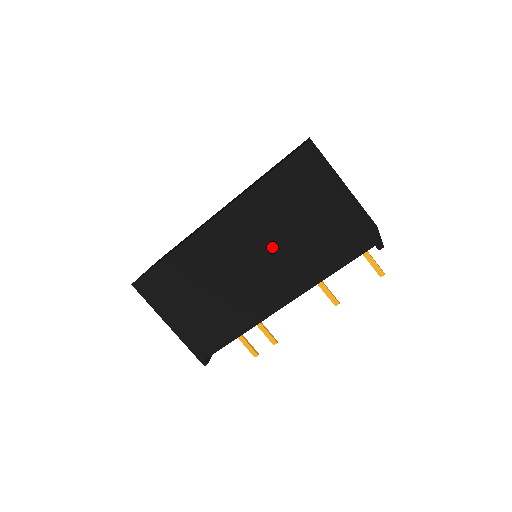
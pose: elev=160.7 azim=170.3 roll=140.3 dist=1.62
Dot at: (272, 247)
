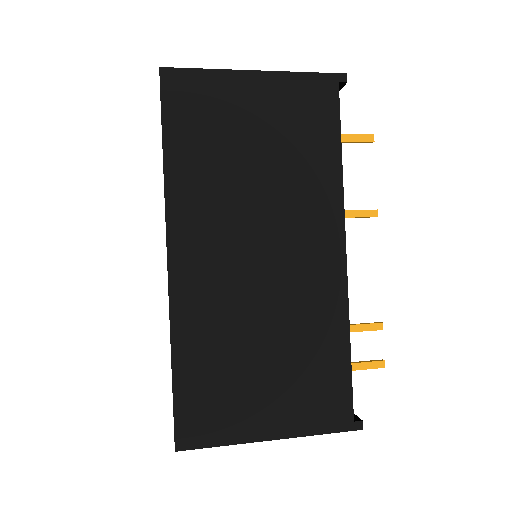
Dot at: (258, 204)
